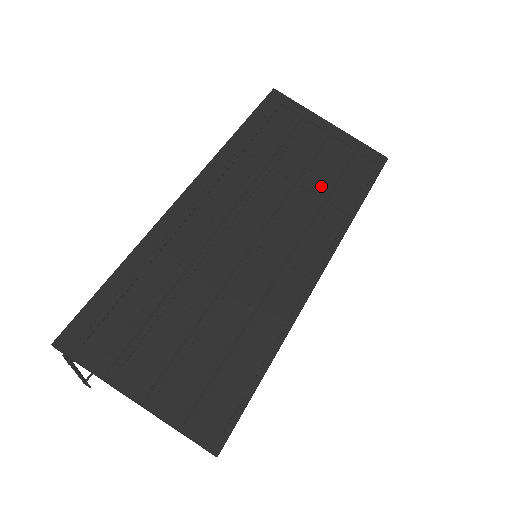
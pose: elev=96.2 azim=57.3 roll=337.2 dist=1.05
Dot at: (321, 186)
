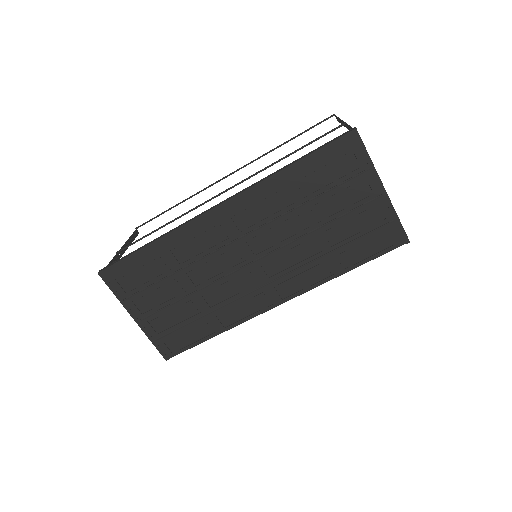
Dot at: (330, 242)
